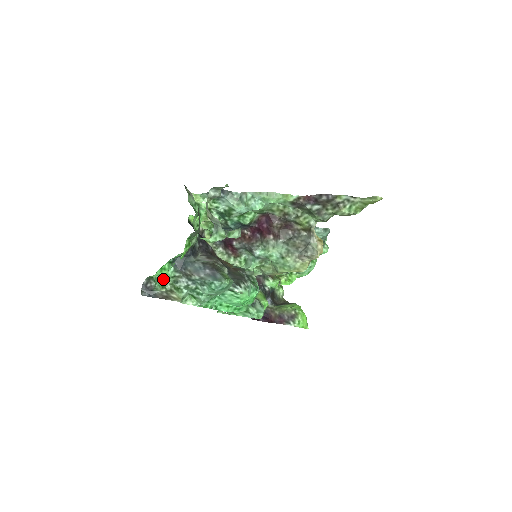
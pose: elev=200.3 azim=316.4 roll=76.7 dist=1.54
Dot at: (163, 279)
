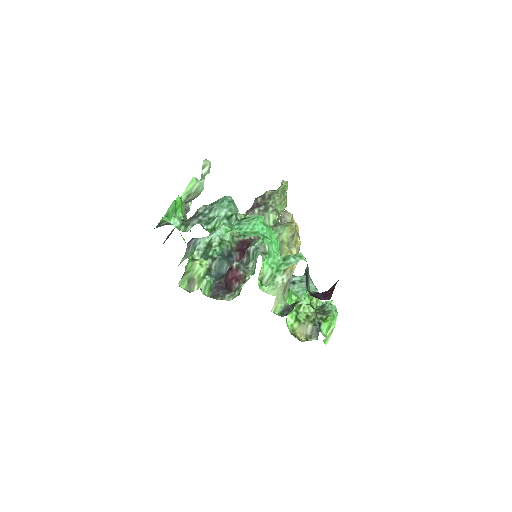
Dot at: occluded
